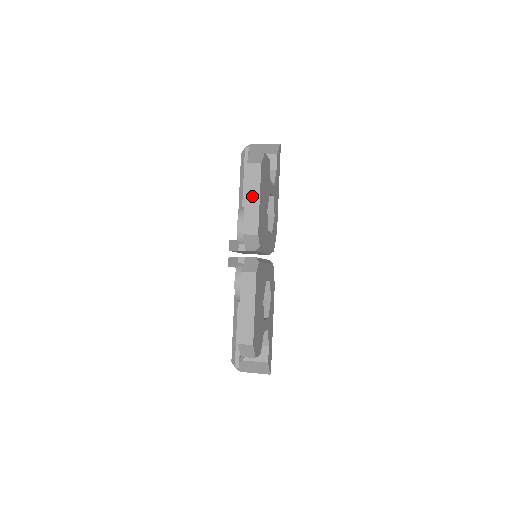
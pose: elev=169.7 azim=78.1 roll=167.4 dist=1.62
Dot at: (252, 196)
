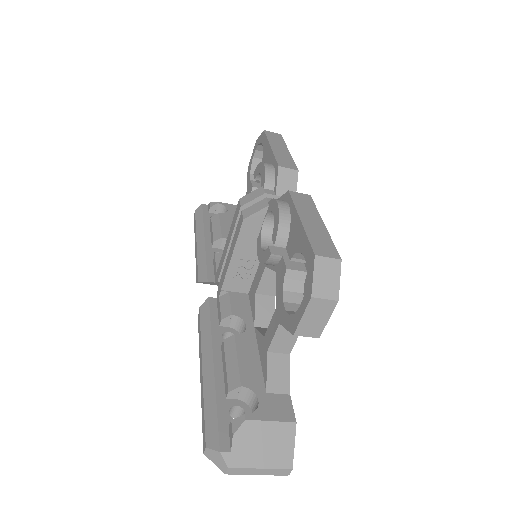
Dot at: (279, 147)
